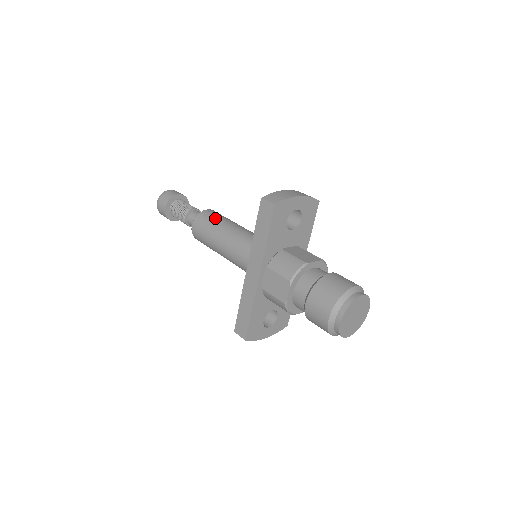
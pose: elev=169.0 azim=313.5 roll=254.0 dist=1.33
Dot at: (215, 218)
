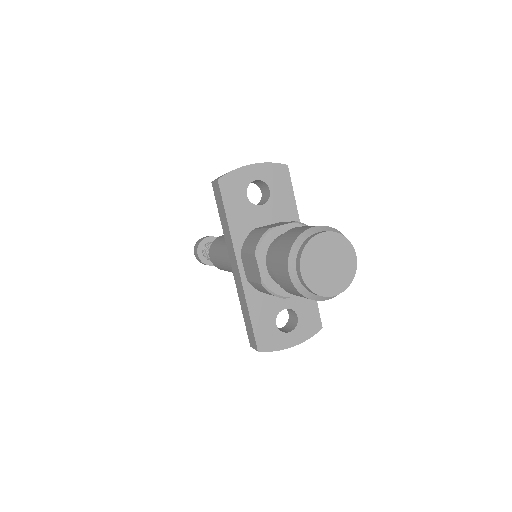
Dot at: (222, 238)
